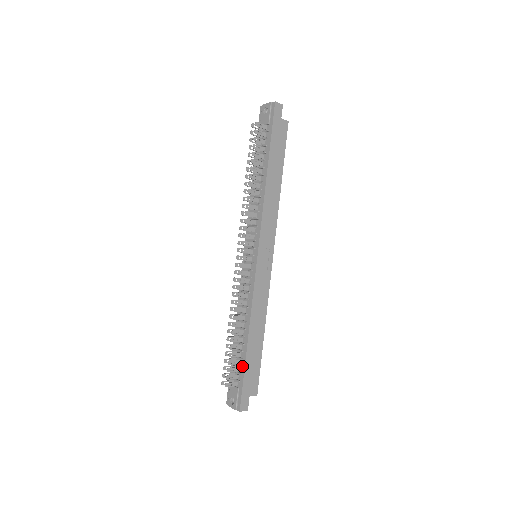
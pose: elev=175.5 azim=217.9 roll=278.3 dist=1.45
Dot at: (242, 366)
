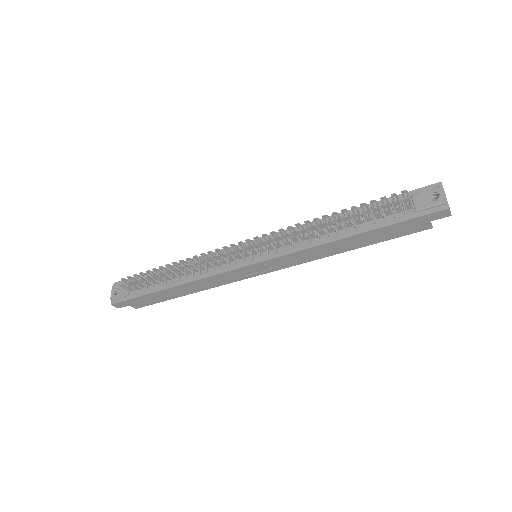
Dot at: (147, 290)
